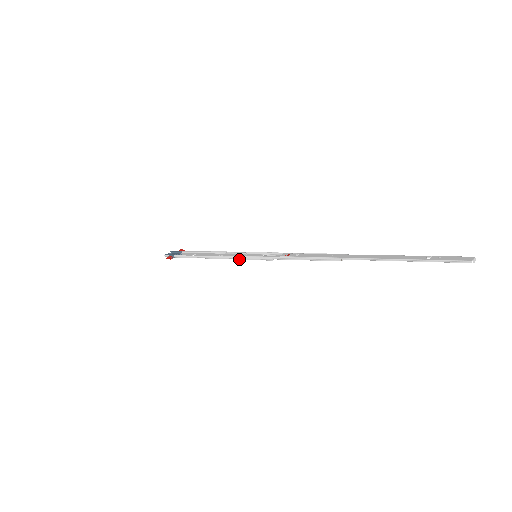
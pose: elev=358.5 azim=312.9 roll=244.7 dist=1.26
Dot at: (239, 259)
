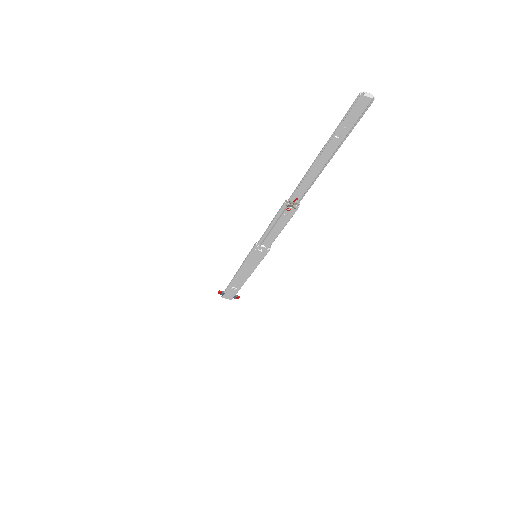
Dot at: (244, 261)
